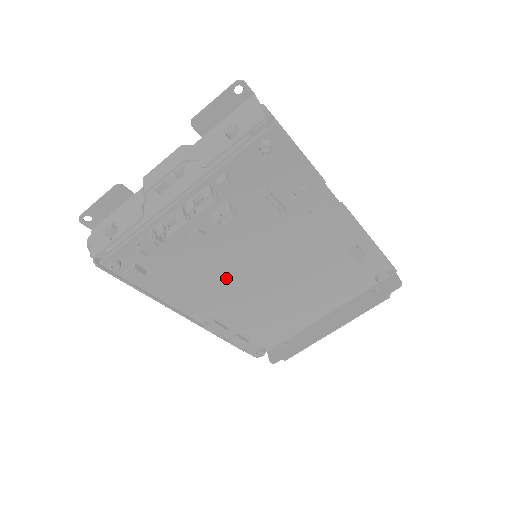
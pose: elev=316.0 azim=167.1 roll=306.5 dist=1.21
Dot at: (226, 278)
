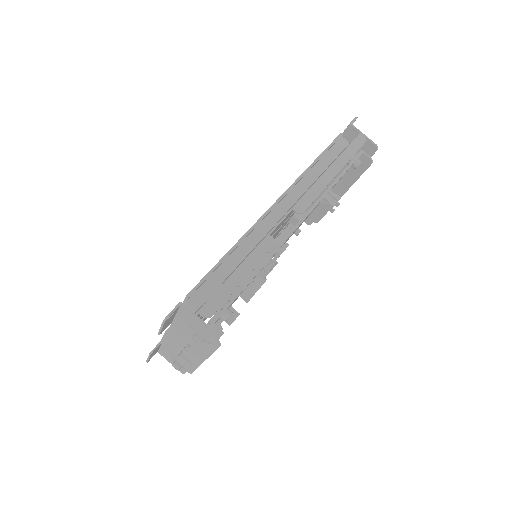
Dot at: occluded
